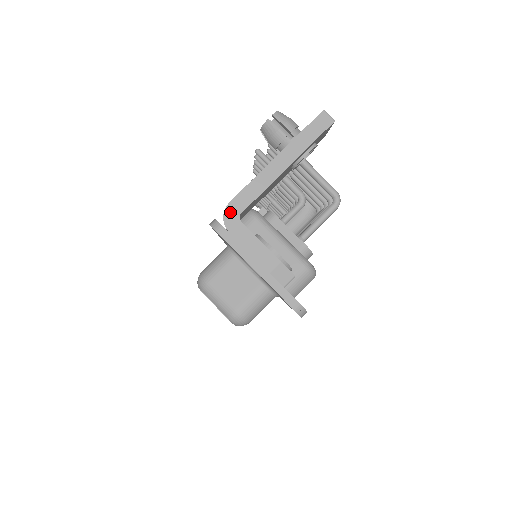
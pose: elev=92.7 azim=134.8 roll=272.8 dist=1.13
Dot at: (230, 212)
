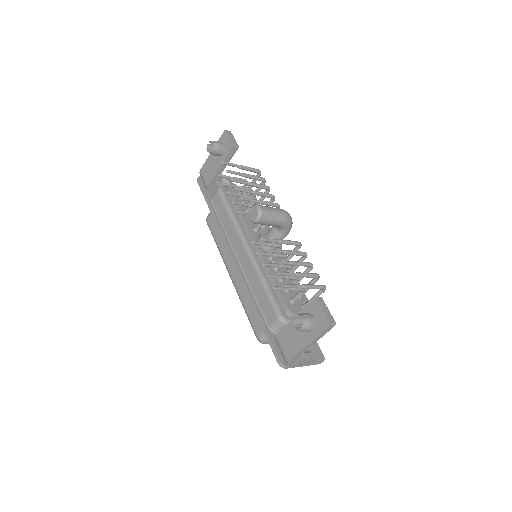
Dot at: (289, 363)
